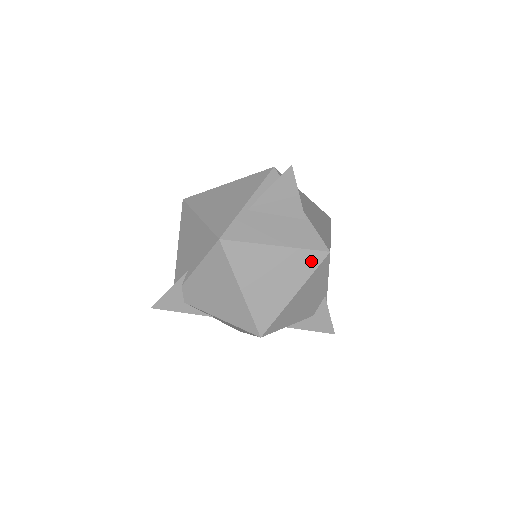
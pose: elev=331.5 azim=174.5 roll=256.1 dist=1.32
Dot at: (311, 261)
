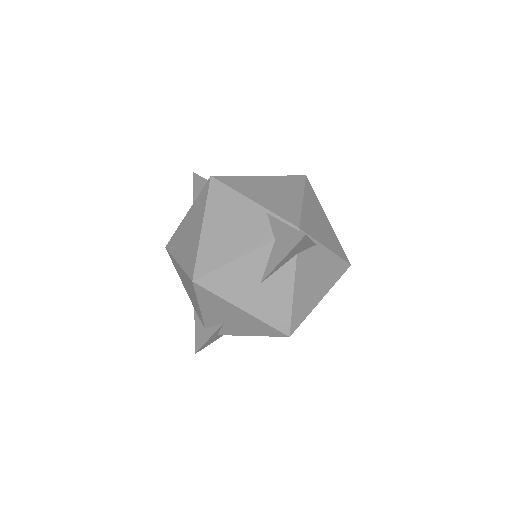
Dot at: (204, 196)
